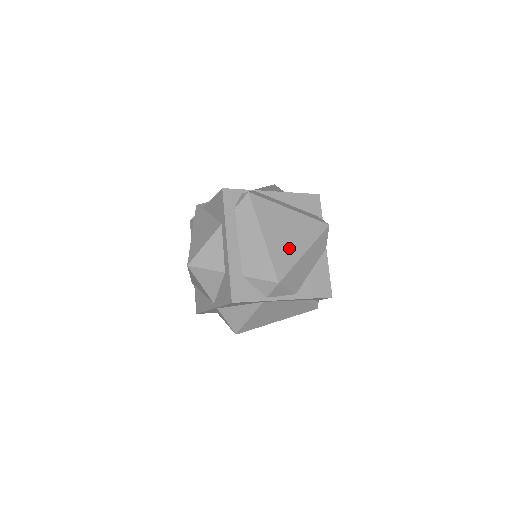
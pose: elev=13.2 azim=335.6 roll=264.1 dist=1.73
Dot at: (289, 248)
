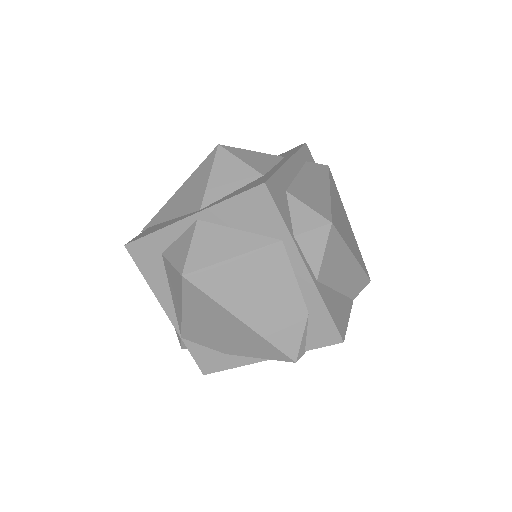
Dot at: (344, 230)
